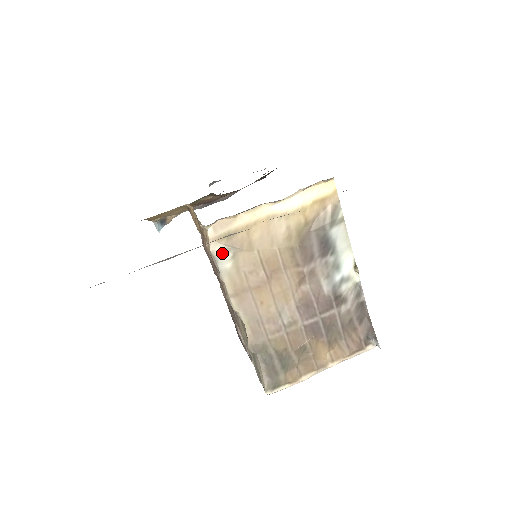
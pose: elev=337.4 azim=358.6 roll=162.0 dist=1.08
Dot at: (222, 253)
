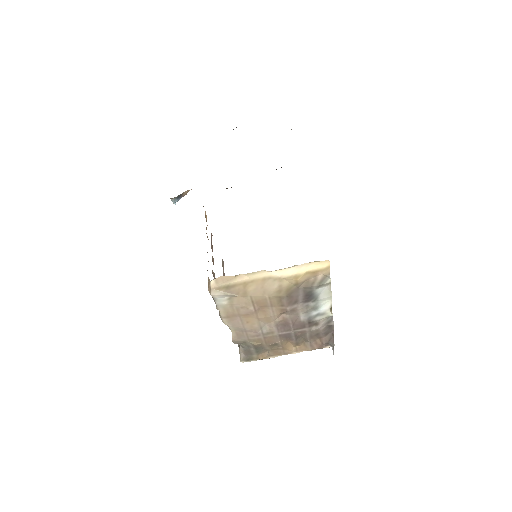
Dot at: (220, 296)
